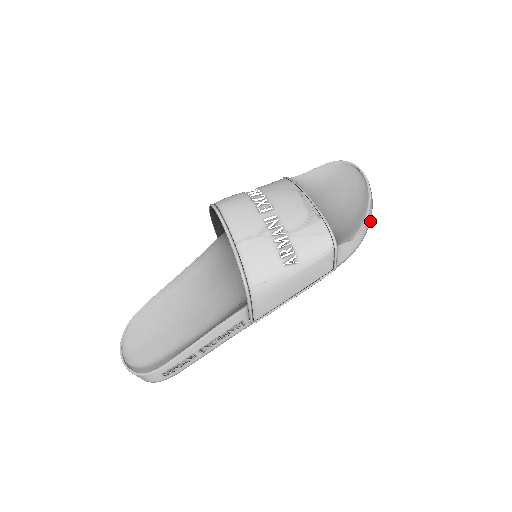
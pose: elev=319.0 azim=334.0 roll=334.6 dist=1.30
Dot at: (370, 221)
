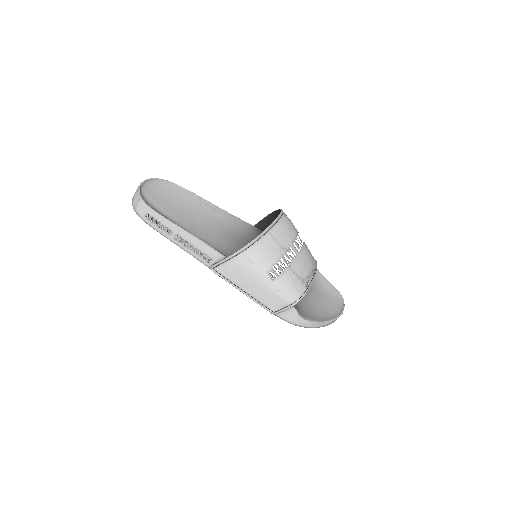
Dot at: (316, 328)
